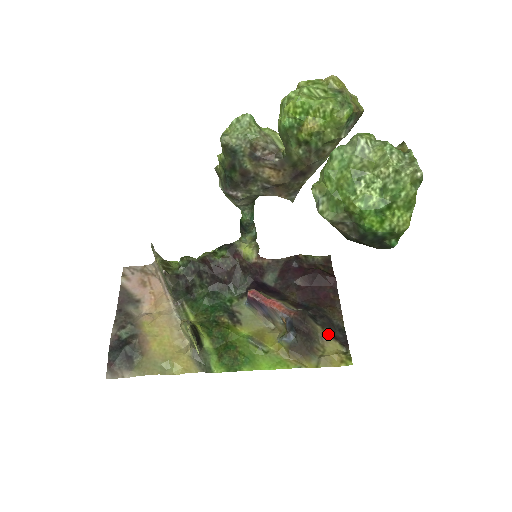
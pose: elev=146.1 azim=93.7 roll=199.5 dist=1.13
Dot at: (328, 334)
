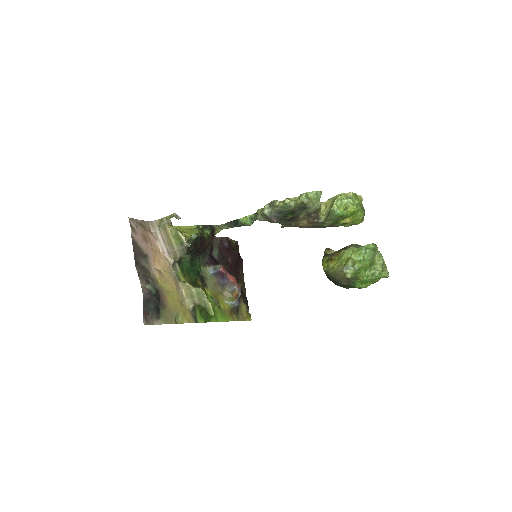
Dot at: (242, 299)
